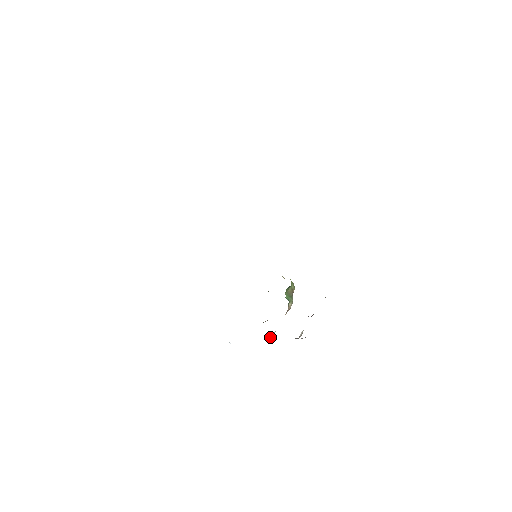
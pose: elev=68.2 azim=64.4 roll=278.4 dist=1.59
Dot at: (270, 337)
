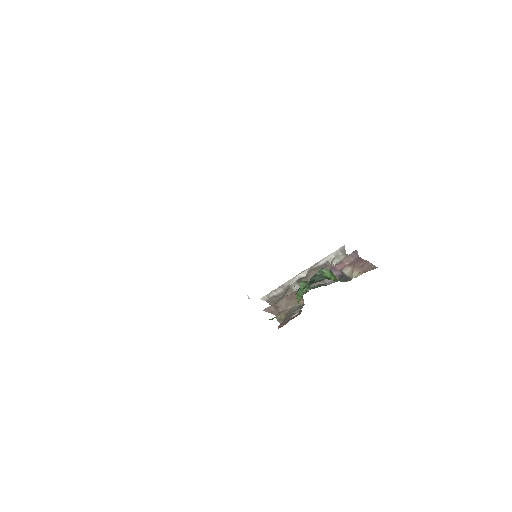
Dot at: (292, 286)
